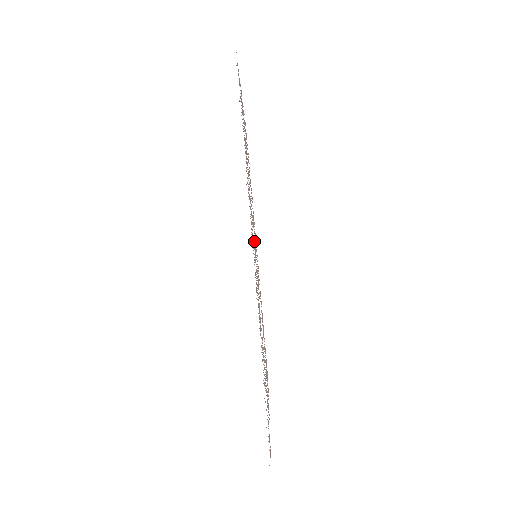
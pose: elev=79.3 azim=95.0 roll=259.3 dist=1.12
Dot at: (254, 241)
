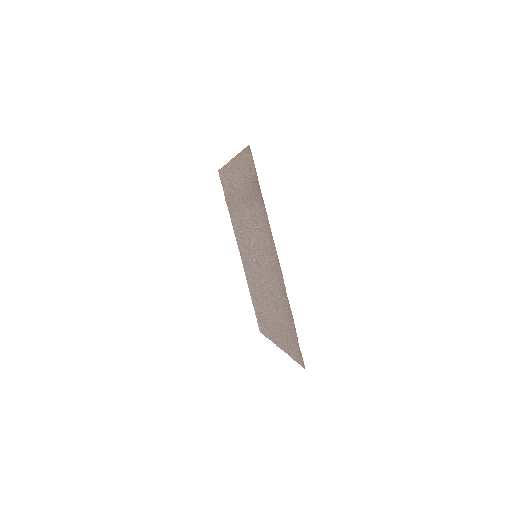
Dot at: (257, 248)
